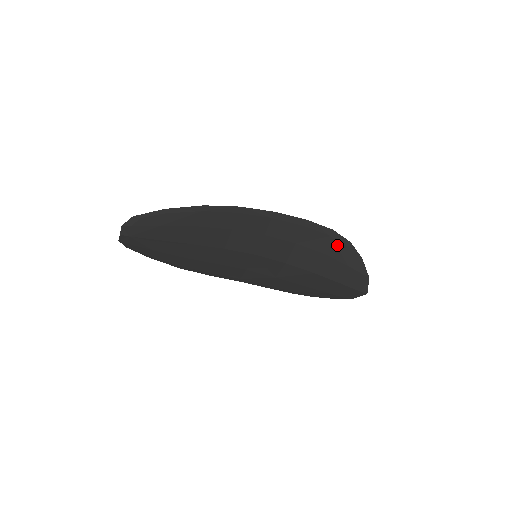
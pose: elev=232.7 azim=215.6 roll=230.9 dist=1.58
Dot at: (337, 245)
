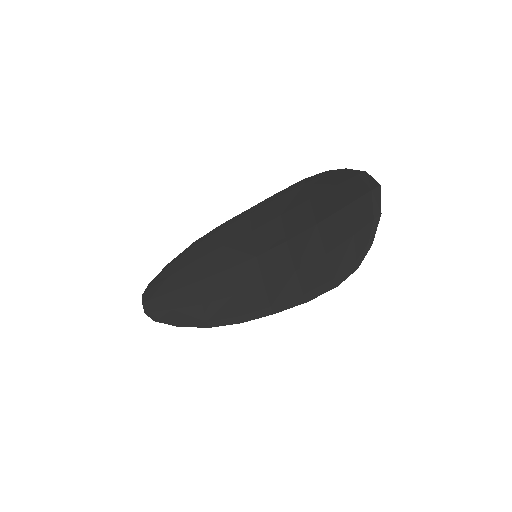
Dot at: (315, 183)
